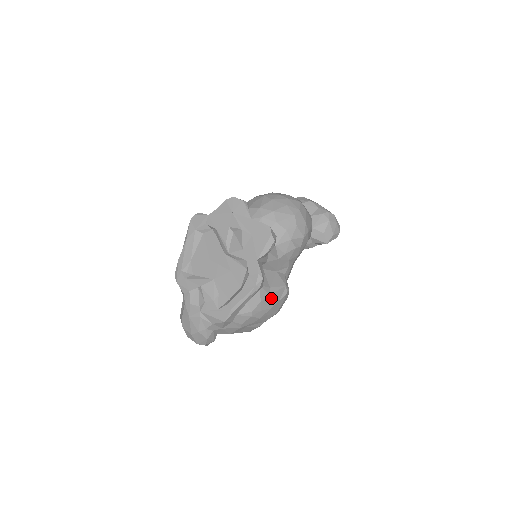
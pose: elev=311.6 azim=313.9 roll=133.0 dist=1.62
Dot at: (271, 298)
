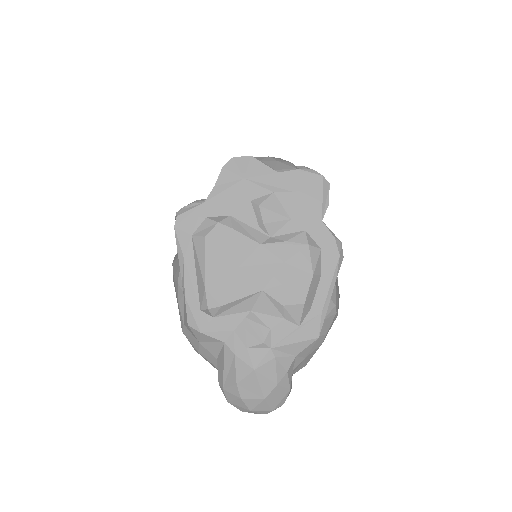
Dot at: occluded
